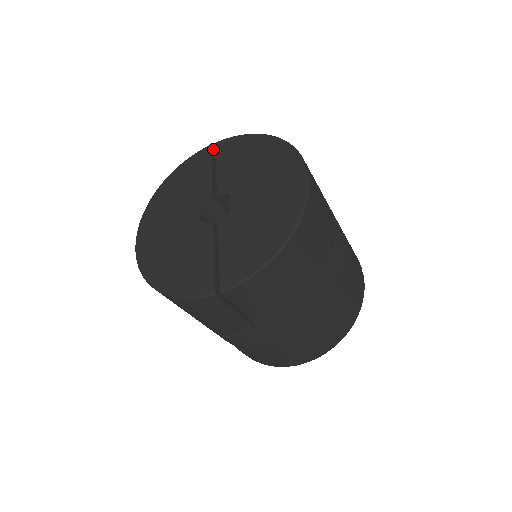
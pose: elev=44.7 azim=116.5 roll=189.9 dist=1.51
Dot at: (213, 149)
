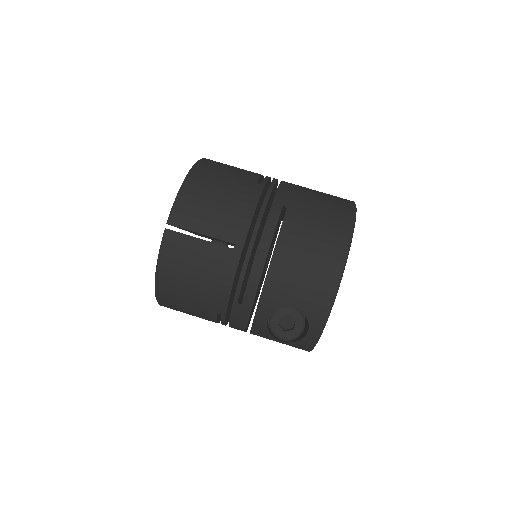
Dot at: occluded
